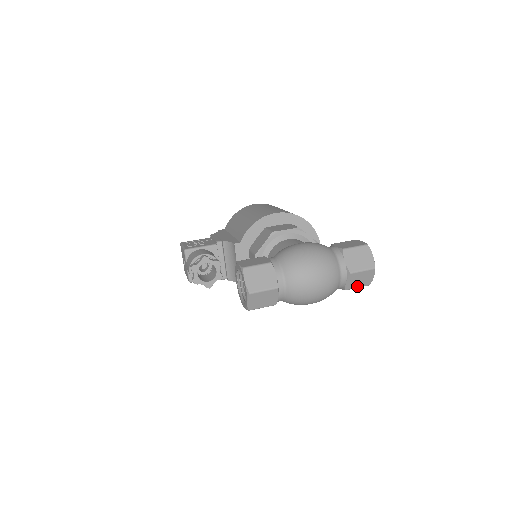
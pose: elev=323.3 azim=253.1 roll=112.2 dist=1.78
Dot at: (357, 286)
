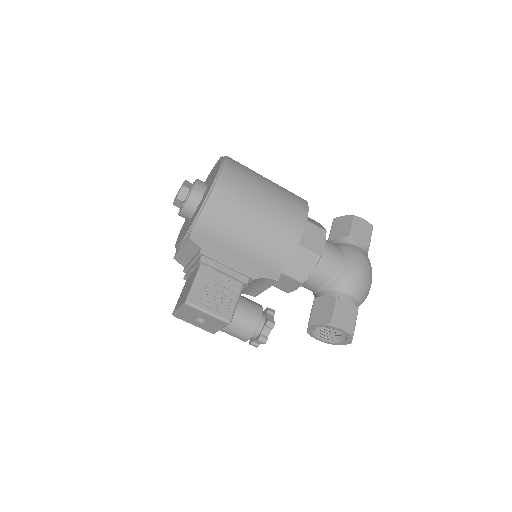
Dot at: occluded
